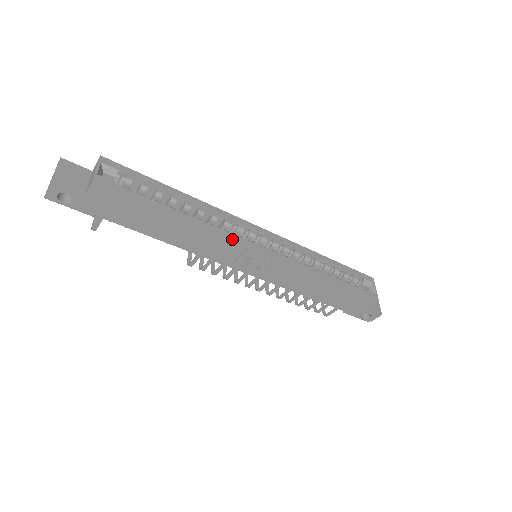
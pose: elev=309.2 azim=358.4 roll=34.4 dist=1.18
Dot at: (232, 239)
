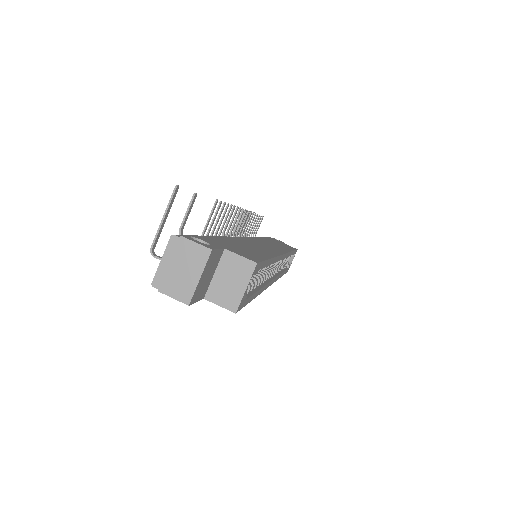
Dot at: (267, 287)
